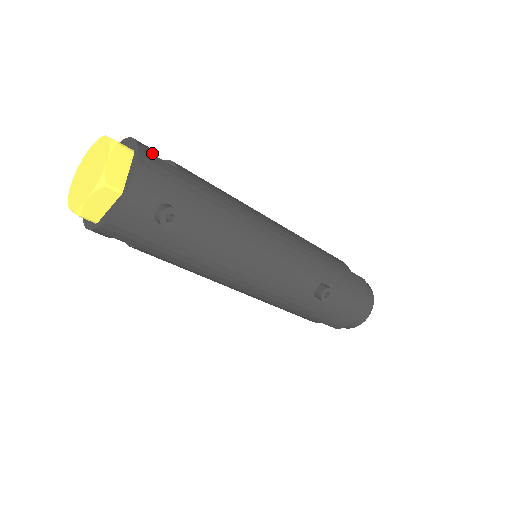
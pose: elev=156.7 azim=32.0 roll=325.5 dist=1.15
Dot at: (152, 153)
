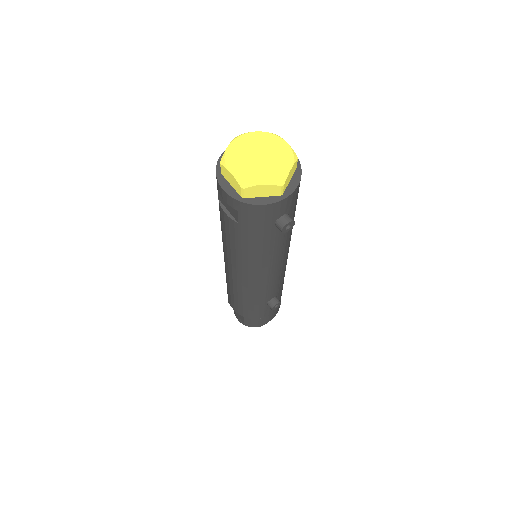
Dot at: occluded
